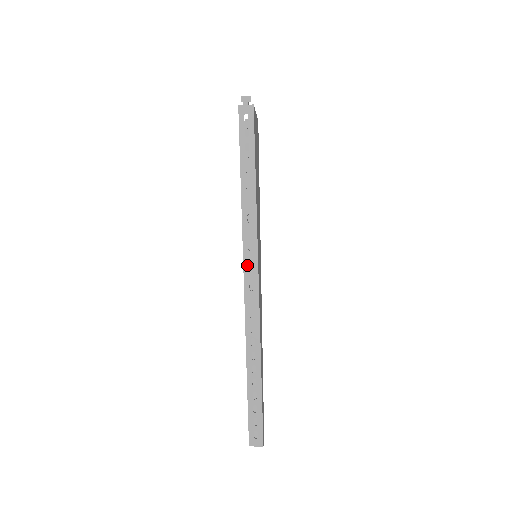
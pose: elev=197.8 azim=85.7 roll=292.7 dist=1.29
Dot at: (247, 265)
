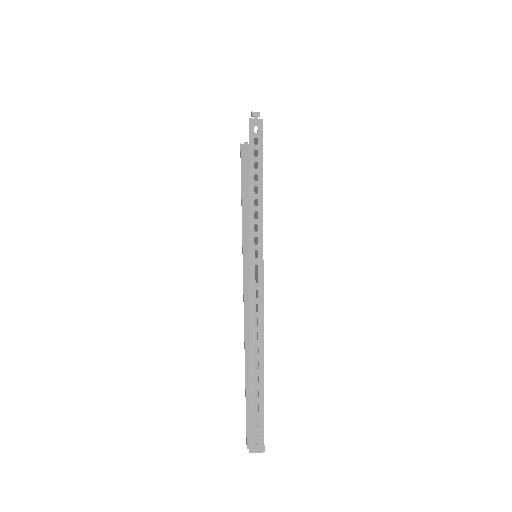
Dot at: (253, 258)
